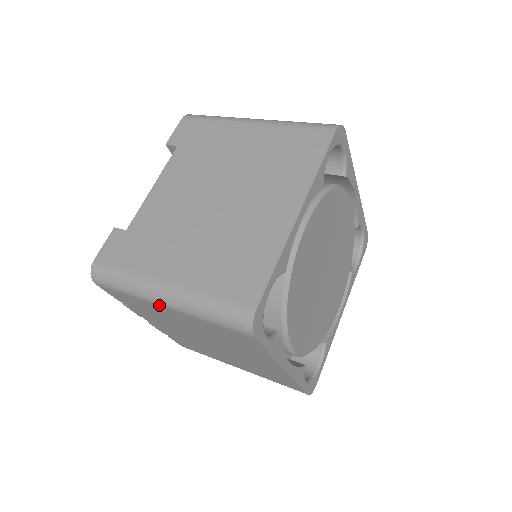
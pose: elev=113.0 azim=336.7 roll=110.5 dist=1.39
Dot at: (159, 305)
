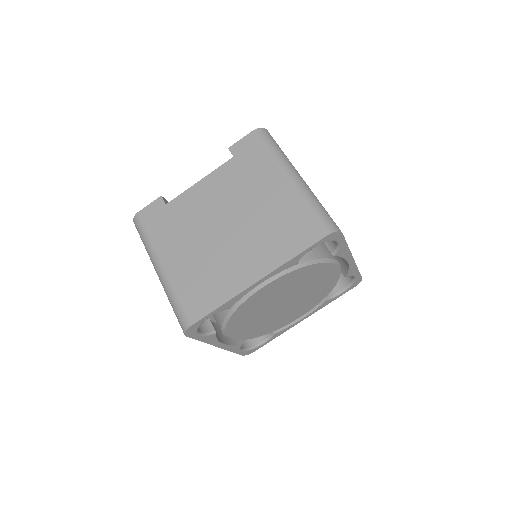
Dot at: occluded
